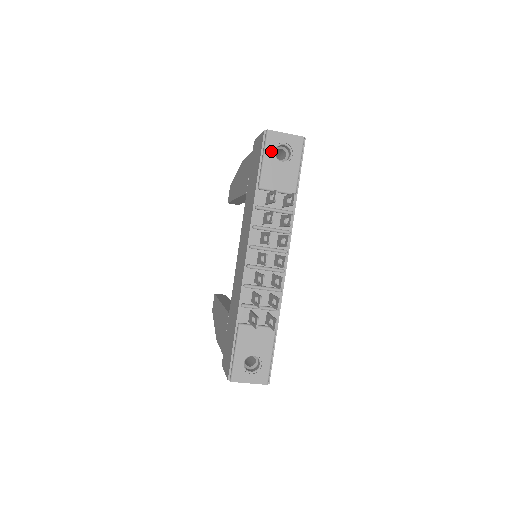
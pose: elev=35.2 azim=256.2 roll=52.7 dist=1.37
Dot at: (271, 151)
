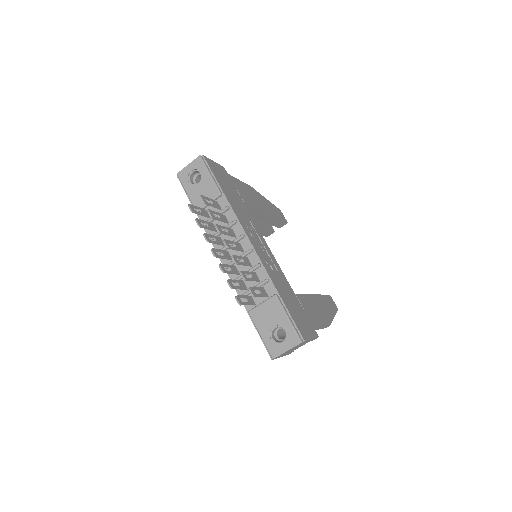
Dot at: (187, 184)
